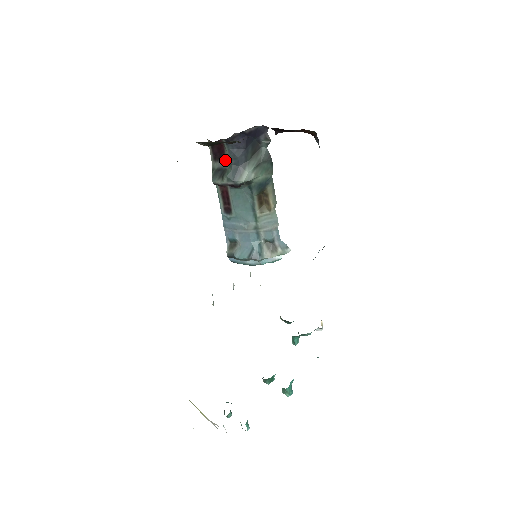
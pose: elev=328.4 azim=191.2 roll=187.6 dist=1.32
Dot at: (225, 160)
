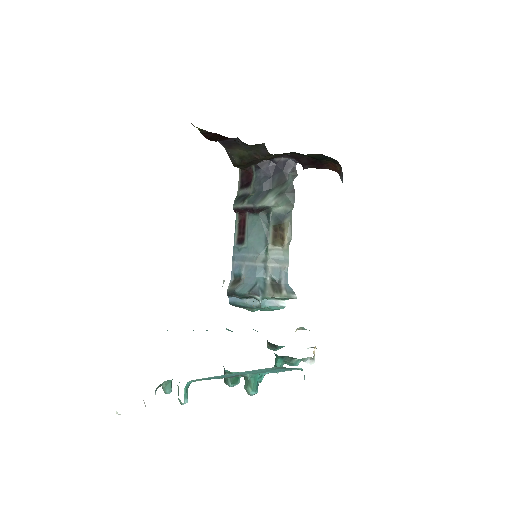
Dot at: (250, 187)
